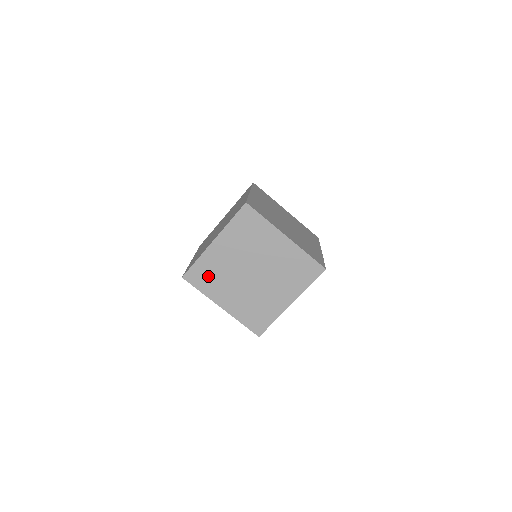
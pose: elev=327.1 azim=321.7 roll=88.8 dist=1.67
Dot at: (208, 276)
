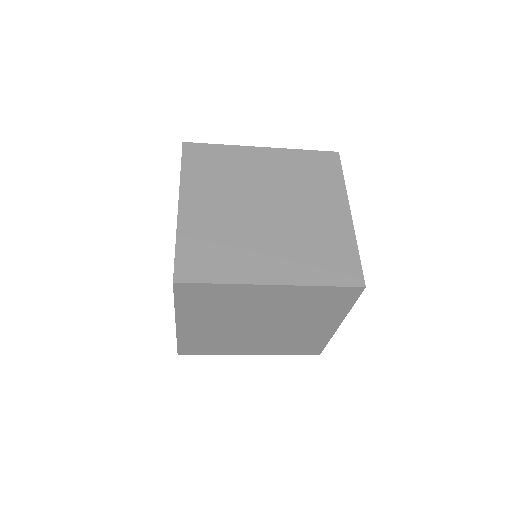
Dot at: (212, 166)
